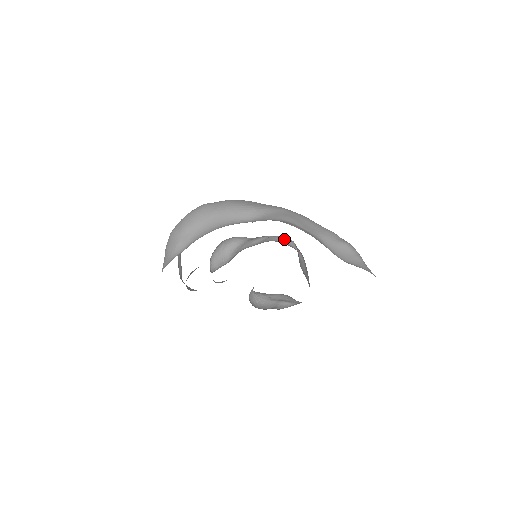
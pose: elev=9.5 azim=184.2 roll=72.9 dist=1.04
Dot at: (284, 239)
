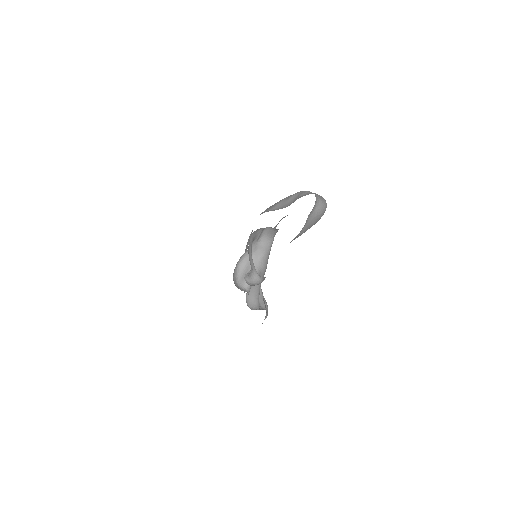
Dot at: (268, 231)
